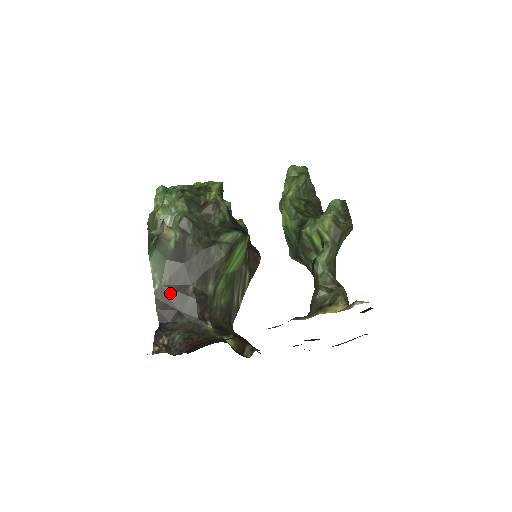
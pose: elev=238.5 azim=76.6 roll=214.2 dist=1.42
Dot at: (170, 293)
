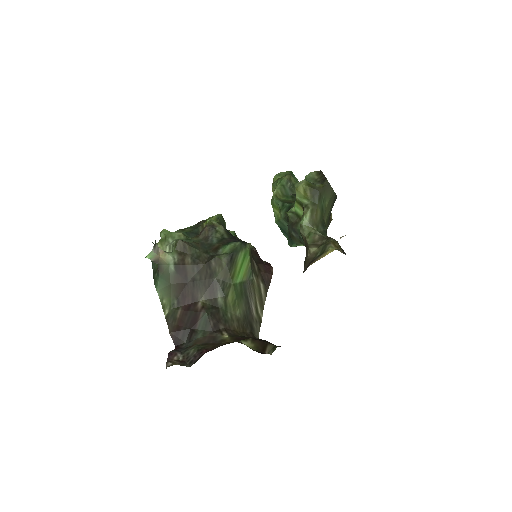
Dot at: (180, 314)
